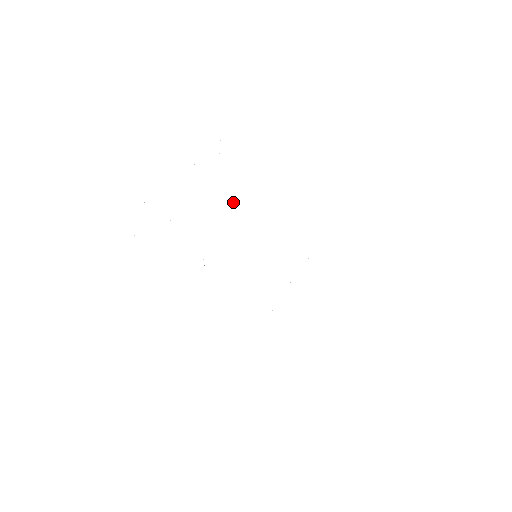
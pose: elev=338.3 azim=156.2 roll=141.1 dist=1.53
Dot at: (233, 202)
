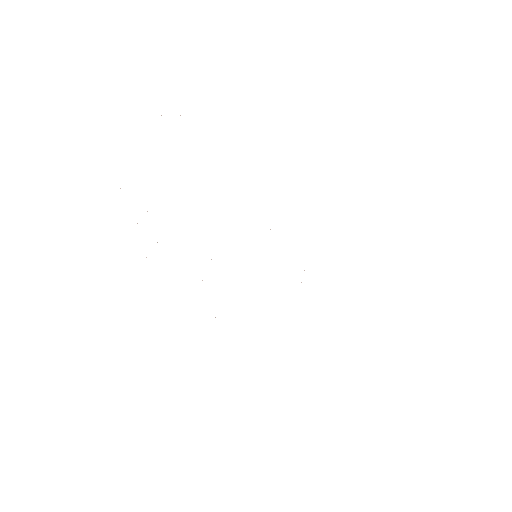
Dot at: occluded
